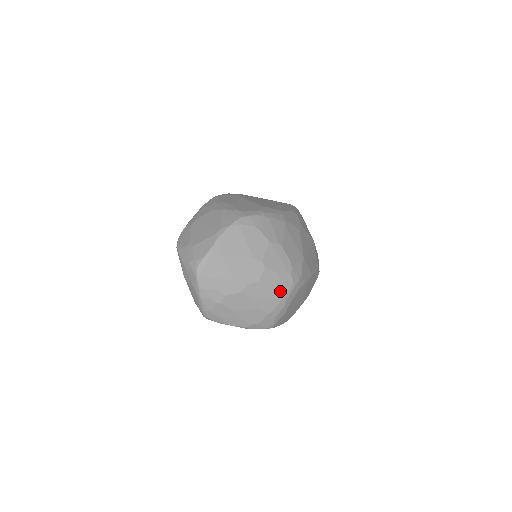
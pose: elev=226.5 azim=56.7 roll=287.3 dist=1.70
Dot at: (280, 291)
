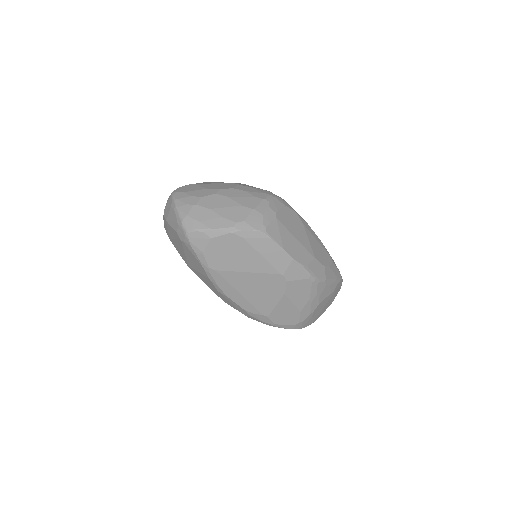
Dot at: (259, 195)
